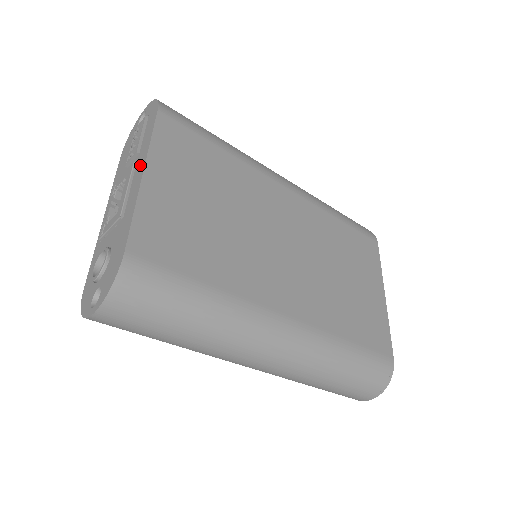
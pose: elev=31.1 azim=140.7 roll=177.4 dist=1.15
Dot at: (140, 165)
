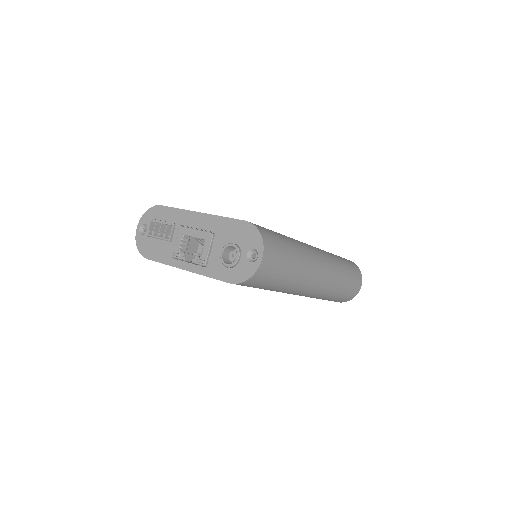
Dot at: (189, 218)
